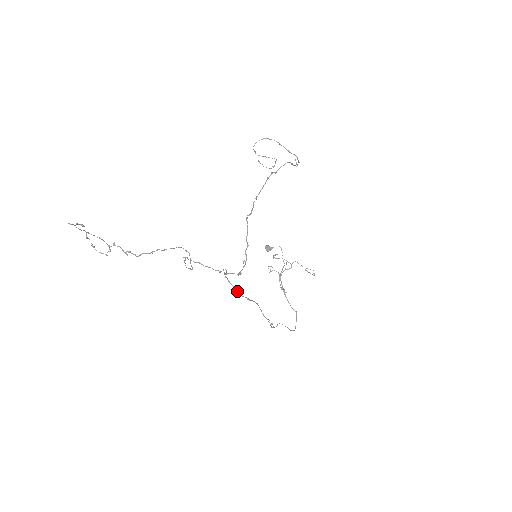
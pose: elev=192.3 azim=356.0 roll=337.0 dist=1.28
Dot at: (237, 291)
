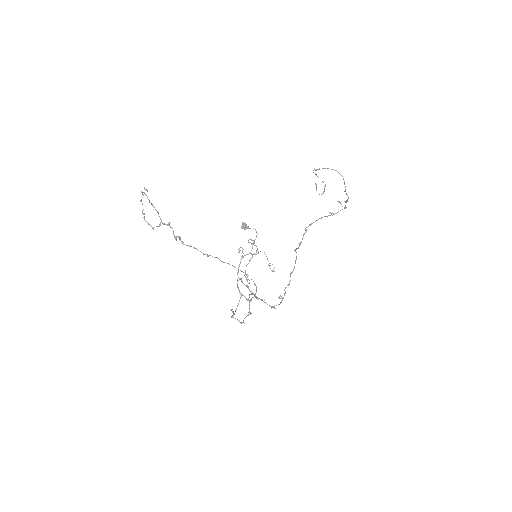
Dot at: occluded
